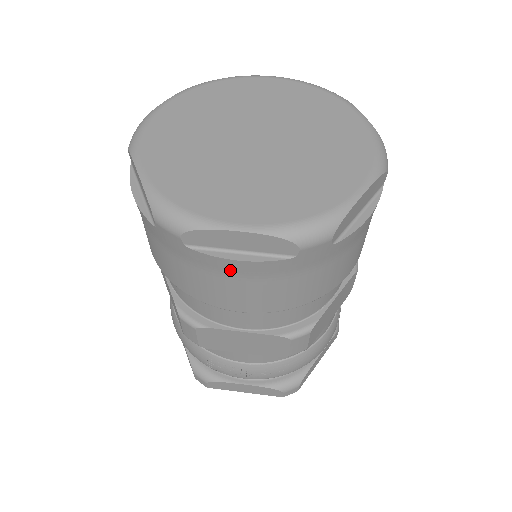
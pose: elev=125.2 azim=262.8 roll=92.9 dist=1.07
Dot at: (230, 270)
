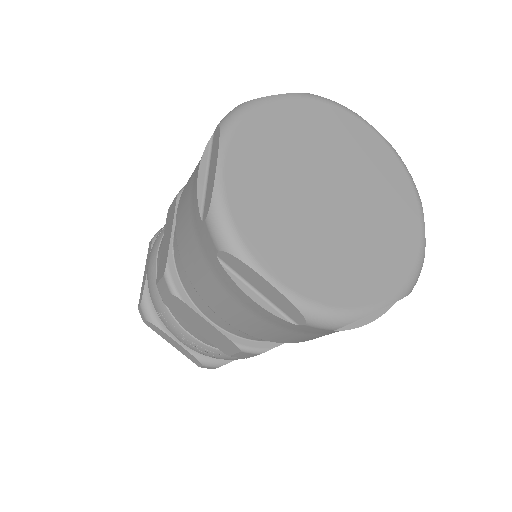
Dot at: (239, 297)
